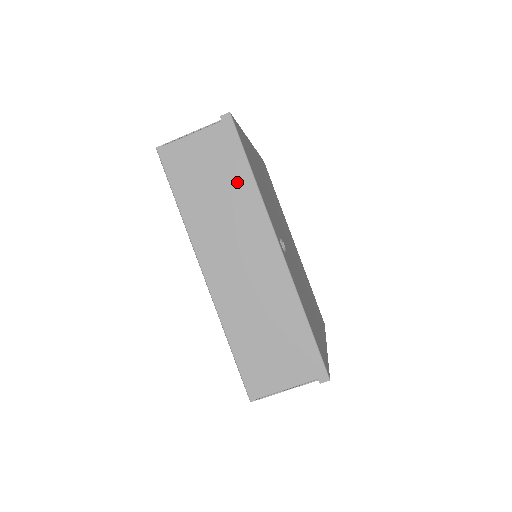
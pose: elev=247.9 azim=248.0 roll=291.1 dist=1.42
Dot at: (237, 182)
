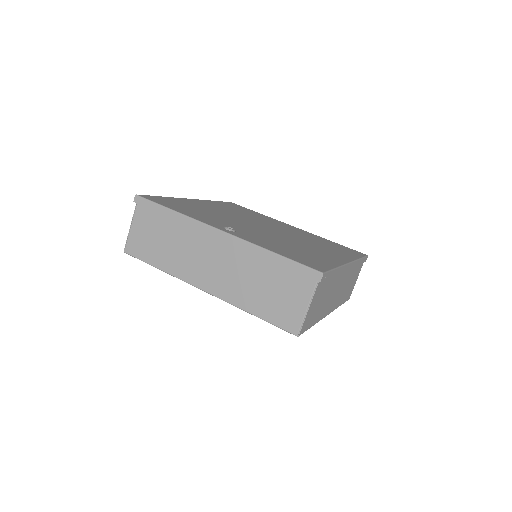
Dot at: (171, 223)
